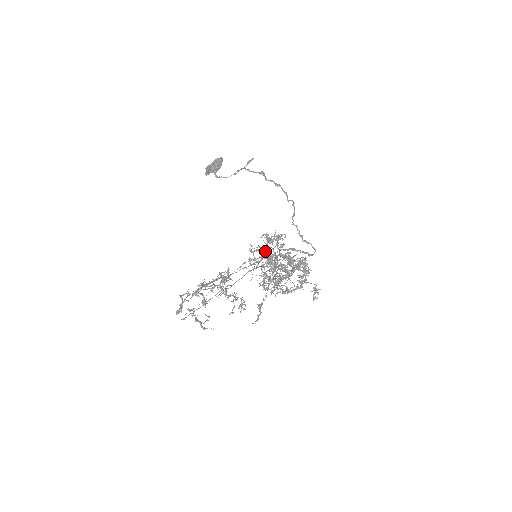
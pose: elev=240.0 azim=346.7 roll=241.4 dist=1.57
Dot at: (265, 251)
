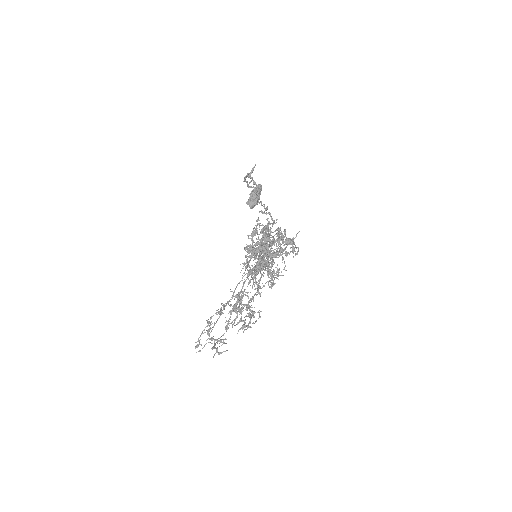
Dot at: occluded
